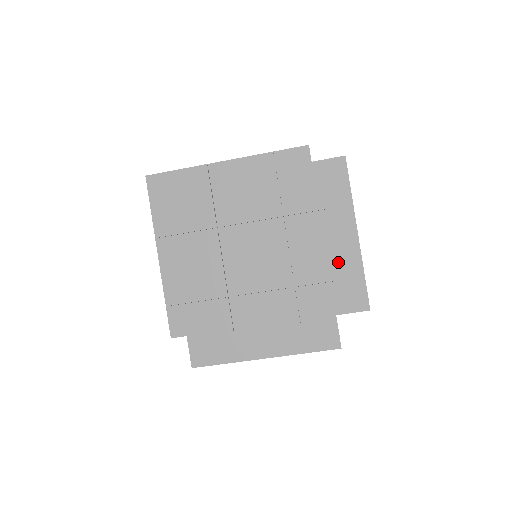
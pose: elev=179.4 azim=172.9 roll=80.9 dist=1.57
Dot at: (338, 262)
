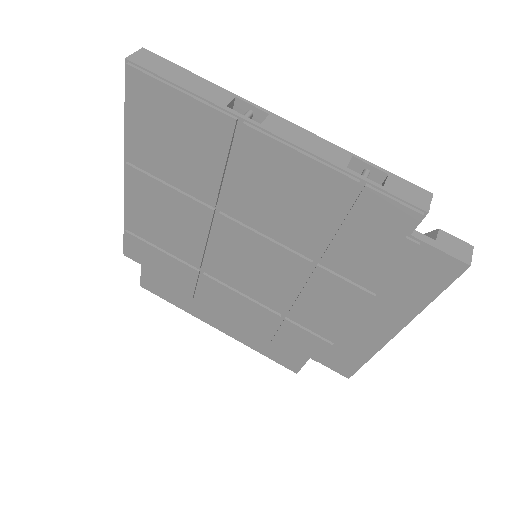
Dot at: (348, 334)
